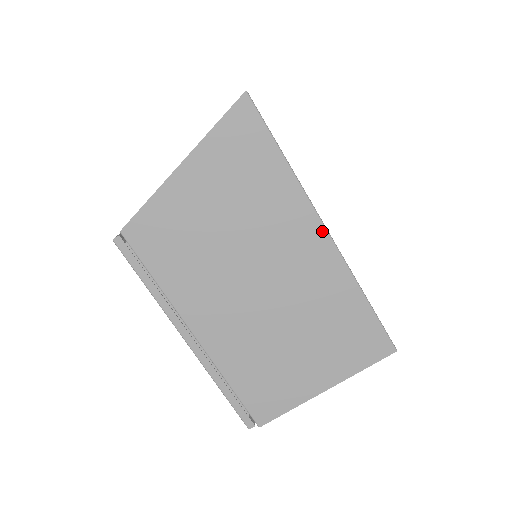
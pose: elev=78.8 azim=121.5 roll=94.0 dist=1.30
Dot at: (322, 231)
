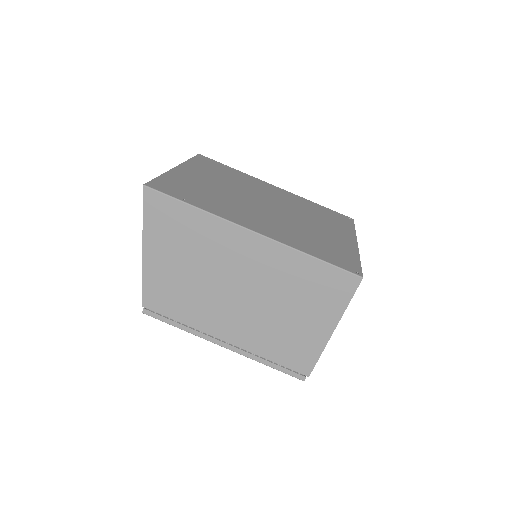
Dot at: (249, 233)
